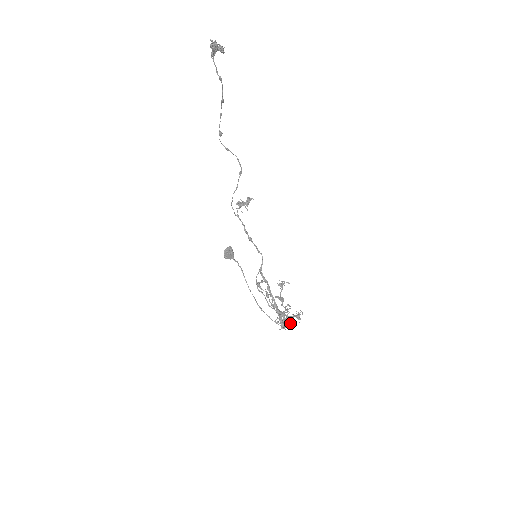
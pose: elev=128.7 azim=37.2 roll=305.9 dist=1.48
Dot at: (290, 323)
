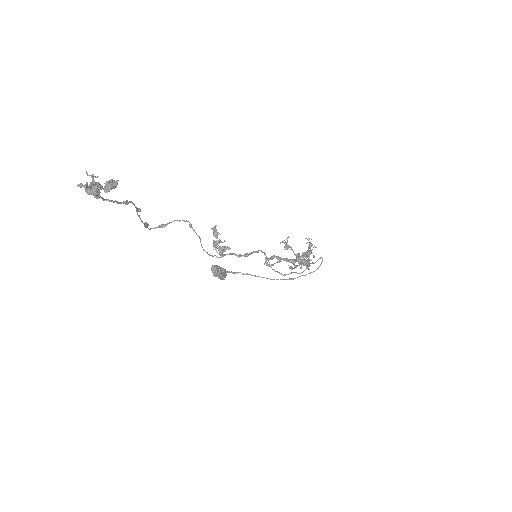
Dot at: occluded
